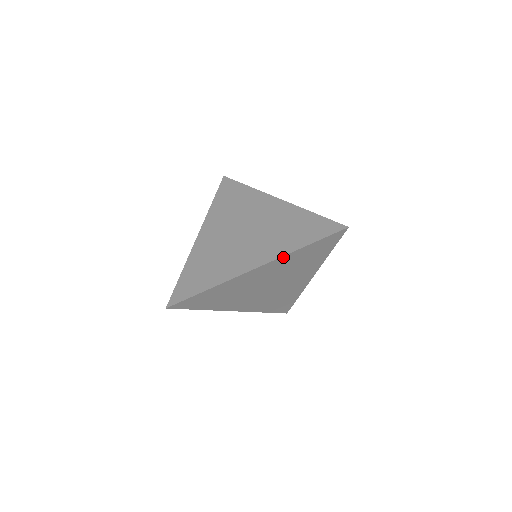
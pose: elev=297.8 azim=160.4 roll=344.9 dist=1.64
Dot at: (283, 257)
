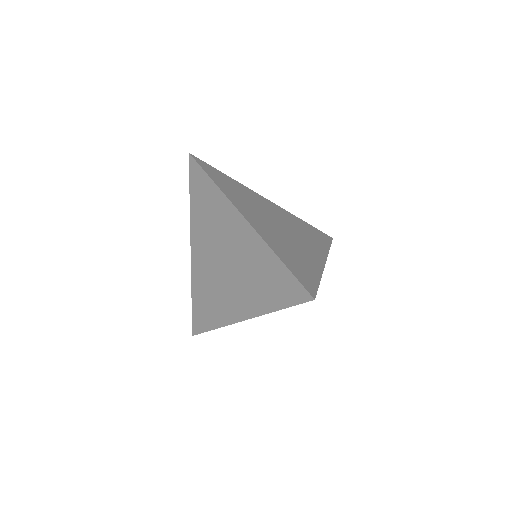
Dot at: (262, 314)
